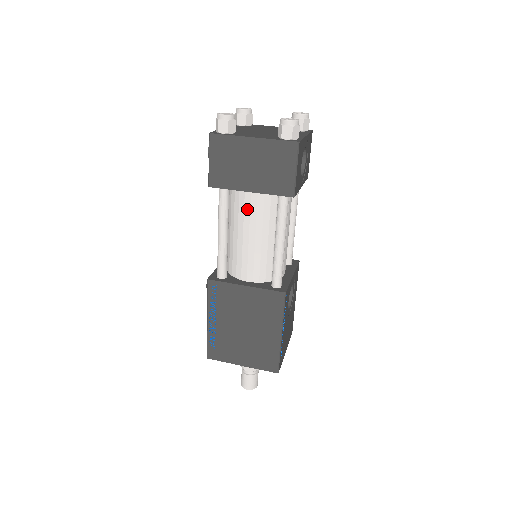
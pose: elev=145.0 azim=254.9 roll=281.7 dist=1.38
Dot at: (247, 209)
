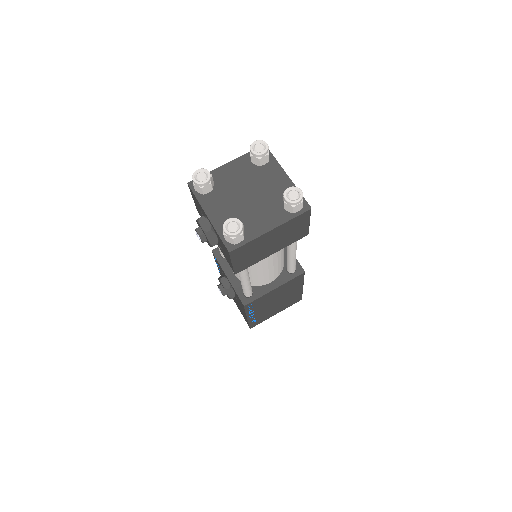
Dot at: occluded
